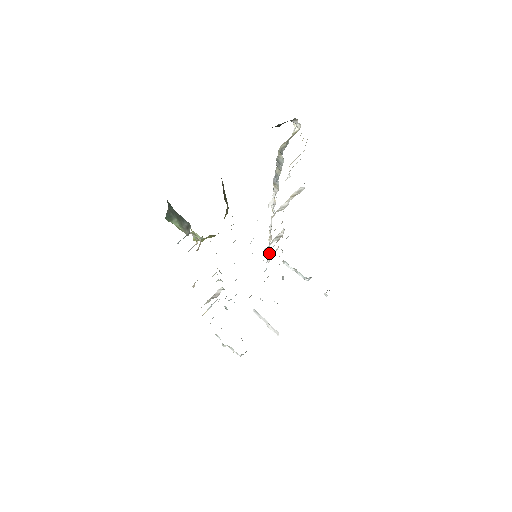
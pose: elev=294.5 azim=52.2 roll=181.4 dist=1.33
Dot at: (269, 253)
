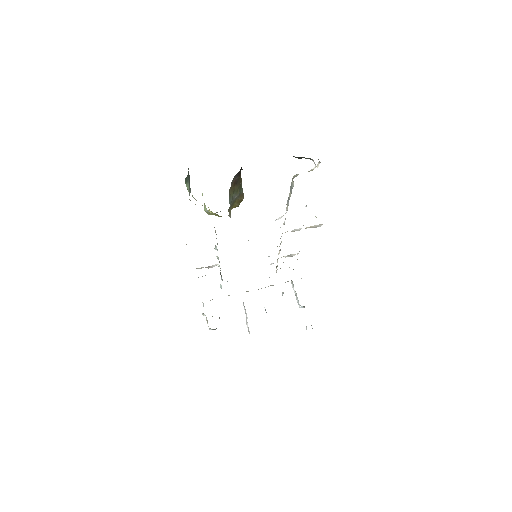
Dot at: occluded
